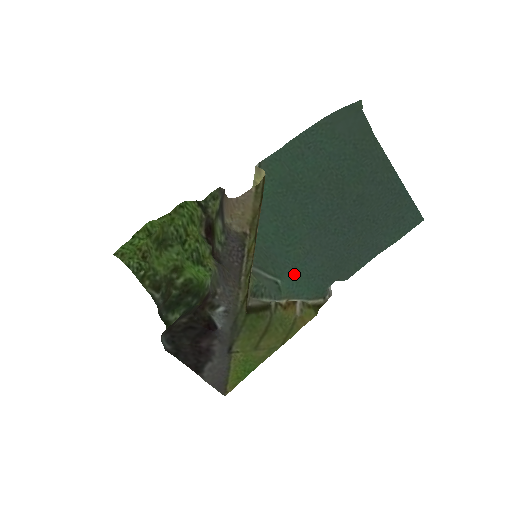
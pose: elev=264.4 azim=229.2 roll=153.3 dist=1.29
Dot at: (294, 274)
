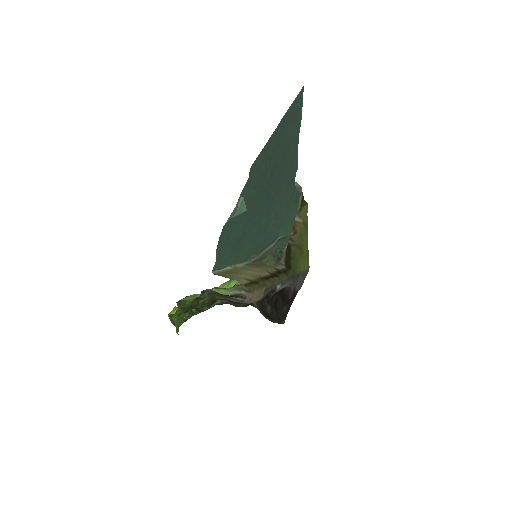
Dot at: (281, 226)
